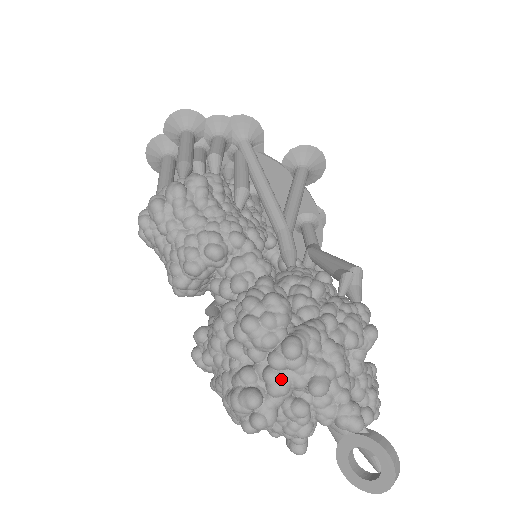
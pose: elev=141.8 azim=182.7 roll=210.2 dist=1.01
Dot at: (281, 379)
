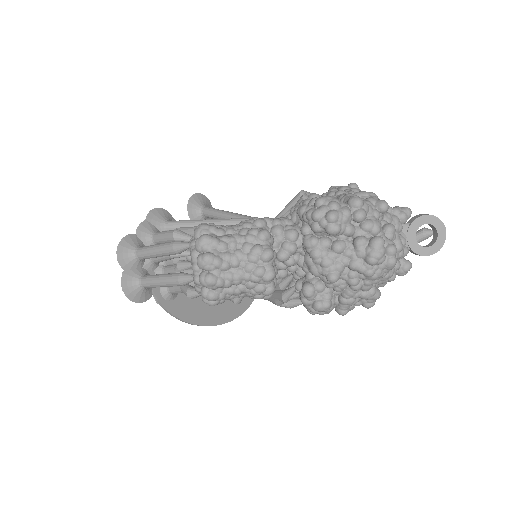
Dot at: (371, 220)
